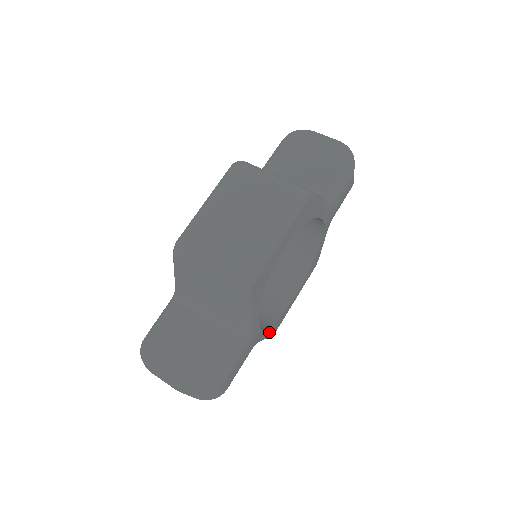
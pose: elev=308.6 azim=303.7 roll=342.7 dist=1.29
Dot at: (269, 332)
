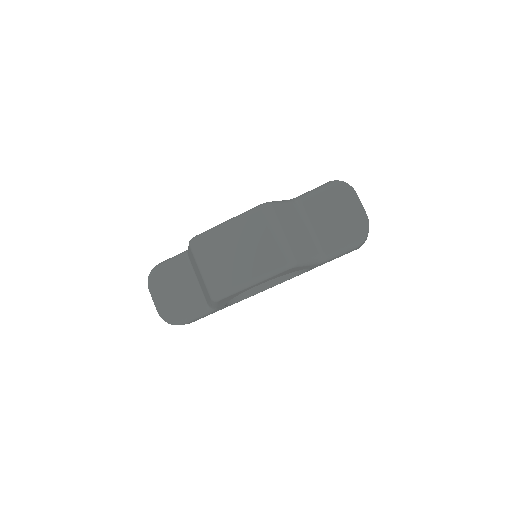
Dot at: occluded
